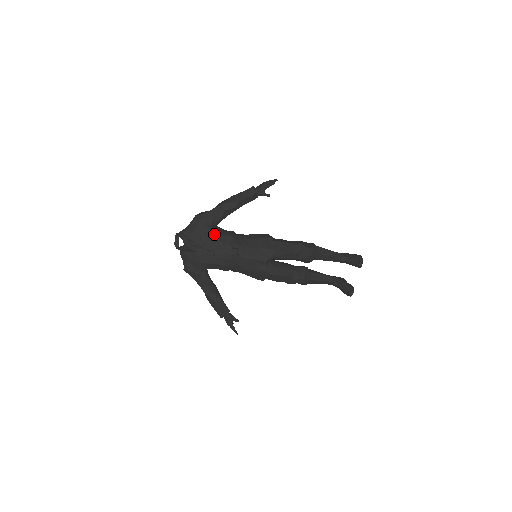
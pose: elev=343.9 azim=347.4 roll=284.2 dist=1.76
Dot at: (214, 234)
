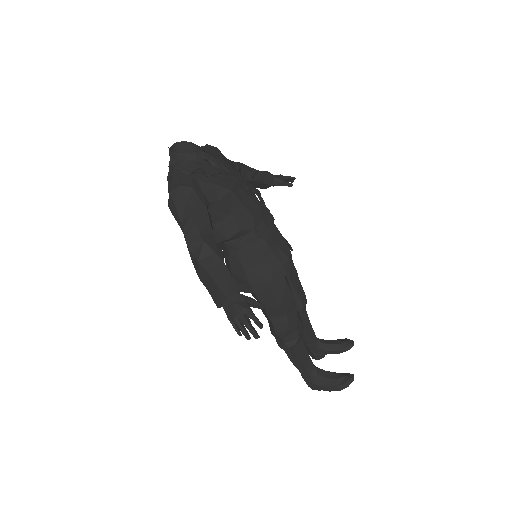
Dot at: occluded
